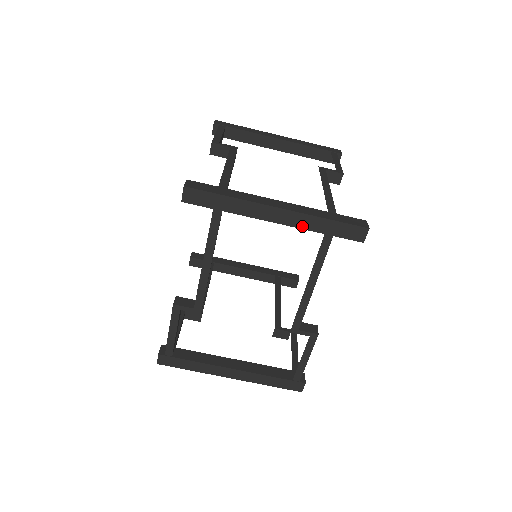
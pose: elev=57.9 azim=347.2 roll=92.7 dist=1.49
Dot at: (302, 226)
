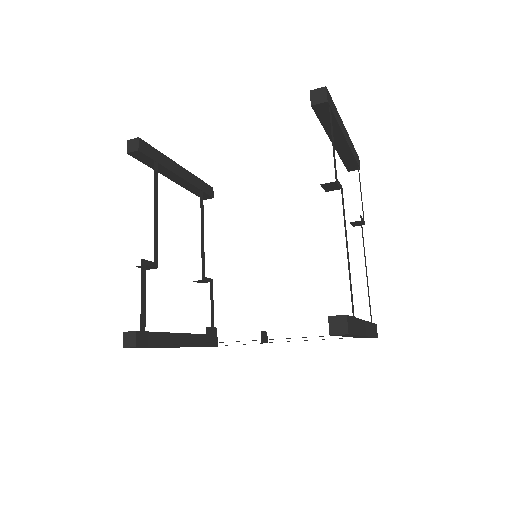
Dot at: (358, 337)
